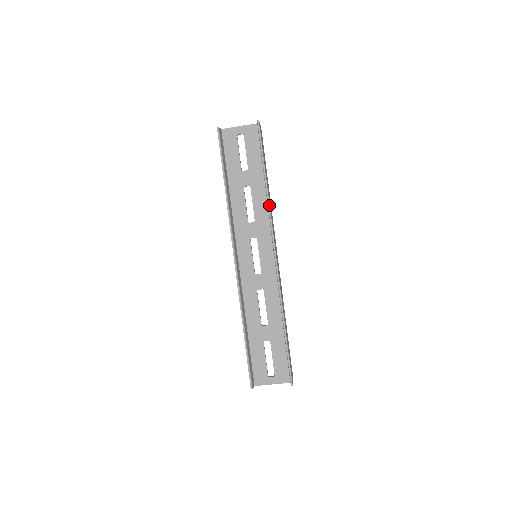
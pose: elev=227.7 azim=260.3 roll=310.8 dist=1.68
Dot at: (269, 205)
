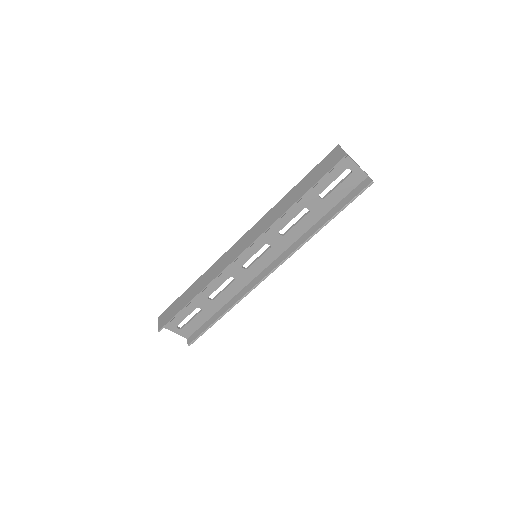
Dot at: (307, 241)
